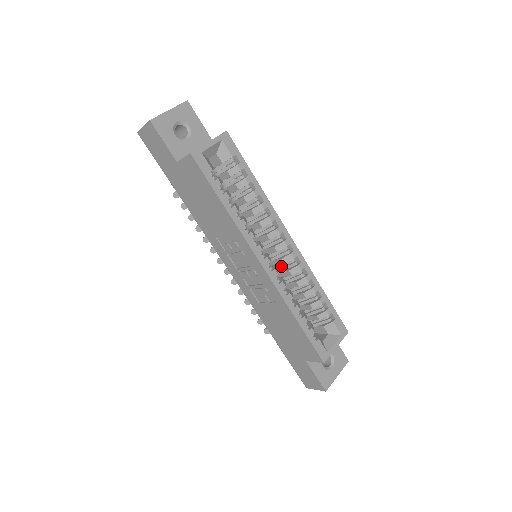
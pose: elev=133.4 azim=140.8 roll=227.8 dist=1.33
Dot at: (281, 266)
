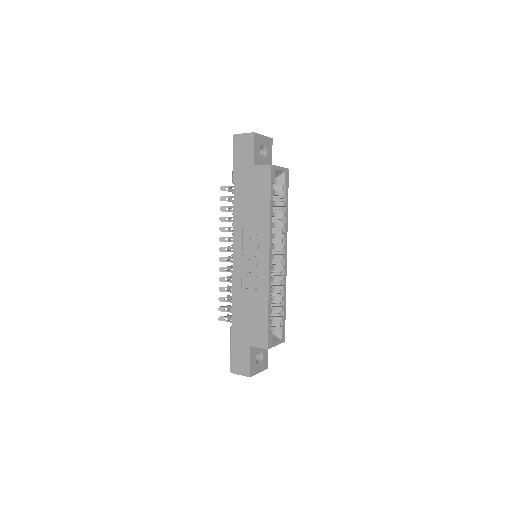
Dot at: occluded
